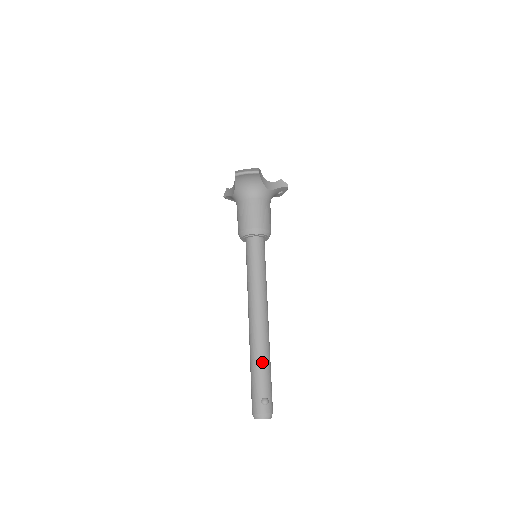
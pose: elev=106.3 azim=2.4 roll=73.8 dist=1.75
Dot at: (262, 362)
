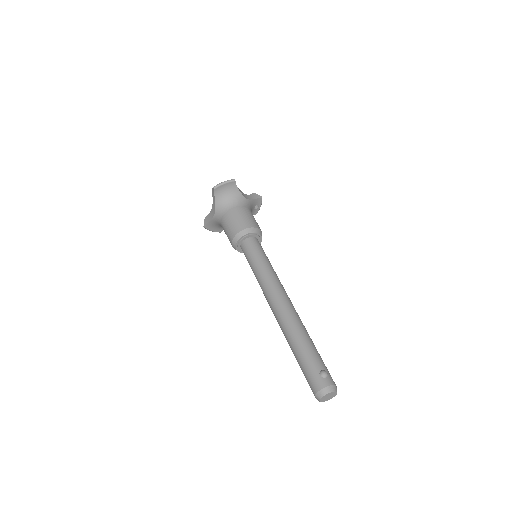
Dot at: (304, 338)
